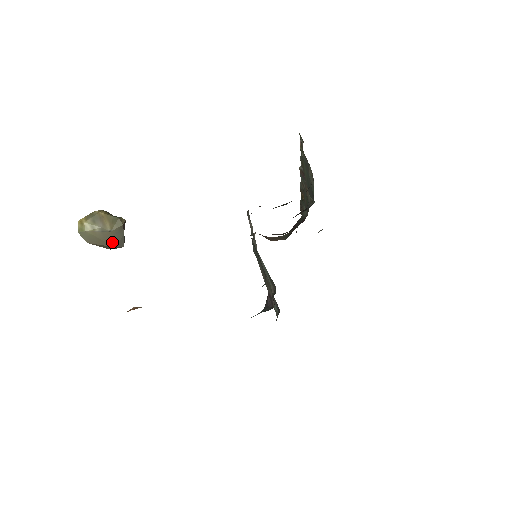
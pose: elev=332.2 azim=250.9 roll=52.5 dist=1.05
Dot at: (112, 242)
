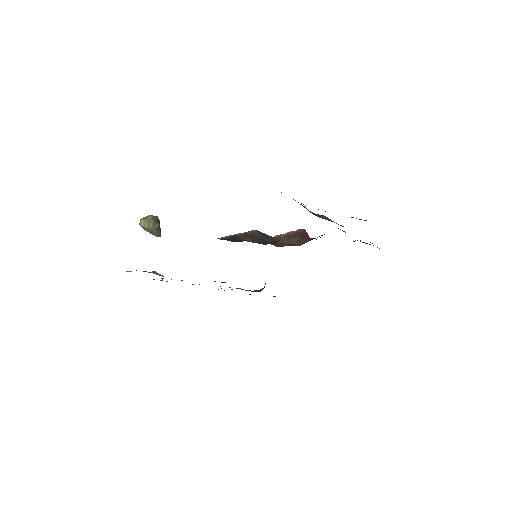
Dot at: (153, 234)
